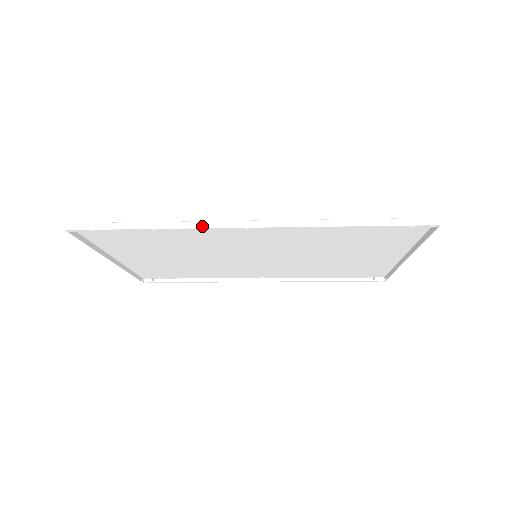
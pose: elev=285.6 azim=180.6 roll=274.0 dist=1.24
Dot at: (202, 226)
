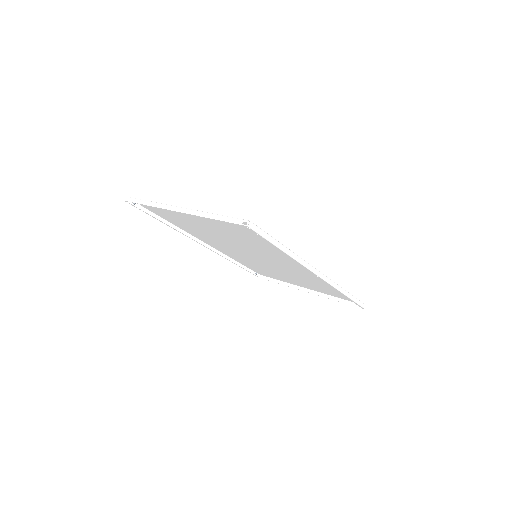
Dot at: (306, 266)
